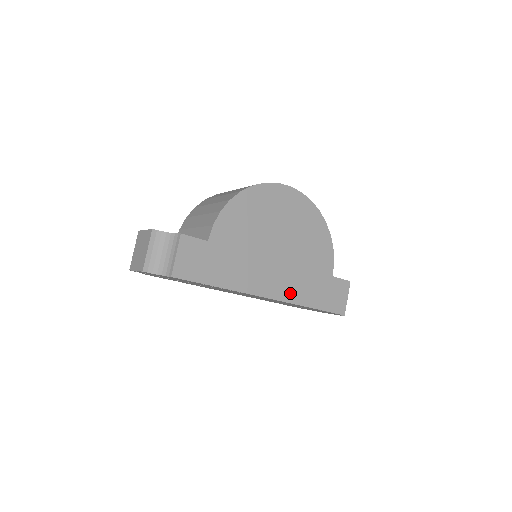
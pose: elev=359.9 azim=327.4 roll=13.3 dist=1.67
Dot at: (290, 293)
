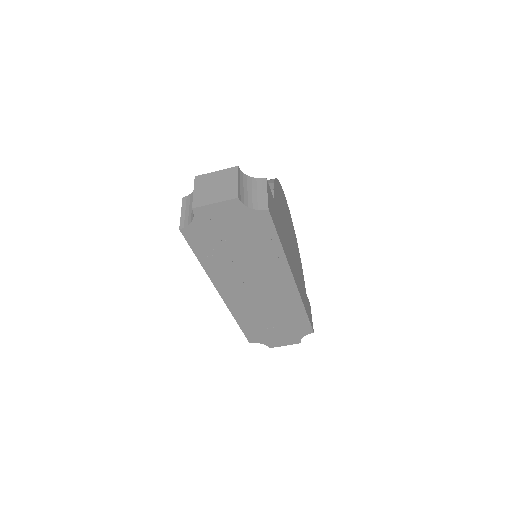
Dot at: (299, 288)
